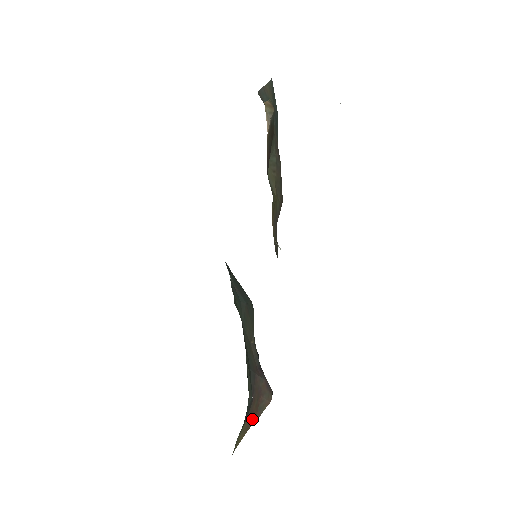
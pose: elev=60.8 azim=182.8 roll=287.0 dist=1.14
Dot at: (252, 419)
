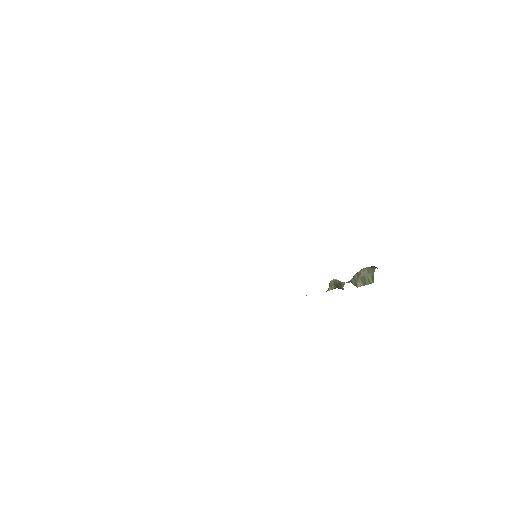
Dot at: occluded
